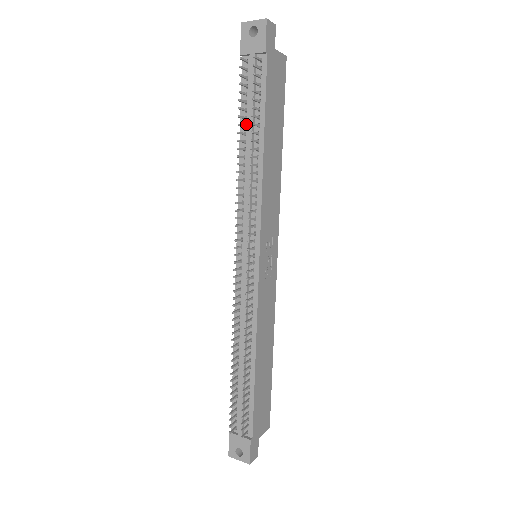
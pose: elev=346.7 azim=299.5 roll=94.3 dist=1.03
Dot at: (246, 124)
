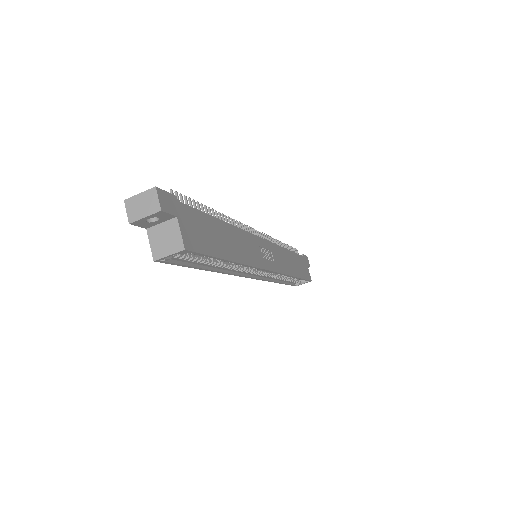
Dot at: occluded
